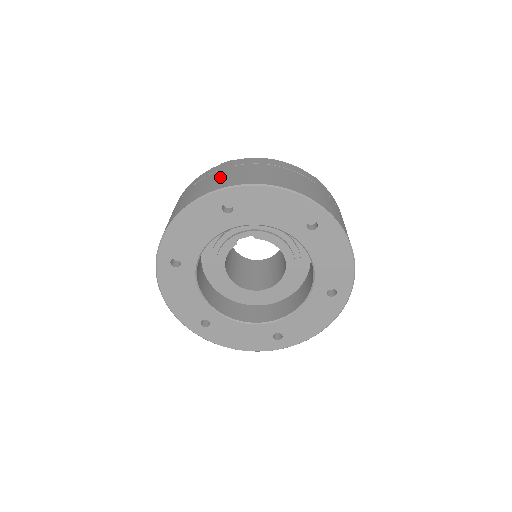
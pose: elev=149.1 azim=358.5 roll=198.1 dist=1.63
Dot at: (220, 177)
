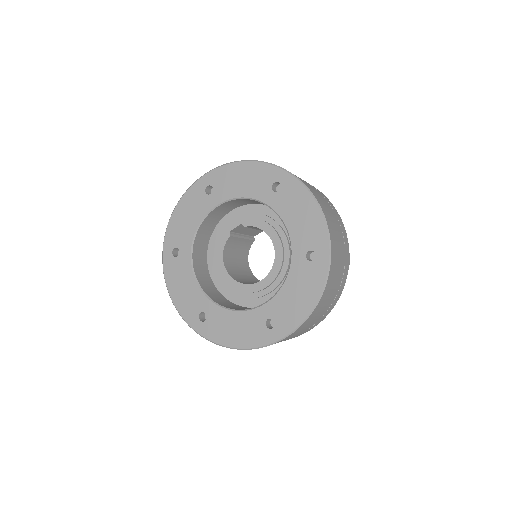
Dot at: occluded
